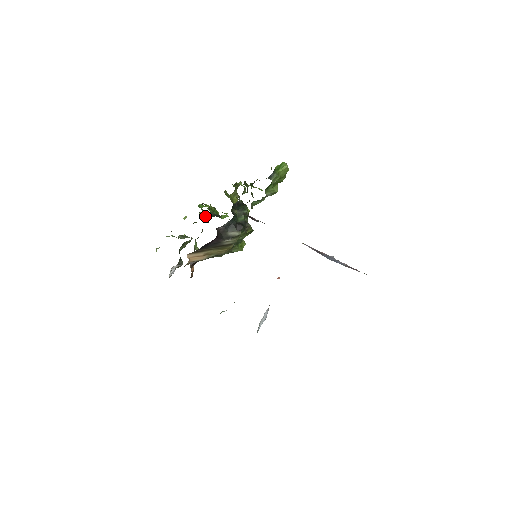
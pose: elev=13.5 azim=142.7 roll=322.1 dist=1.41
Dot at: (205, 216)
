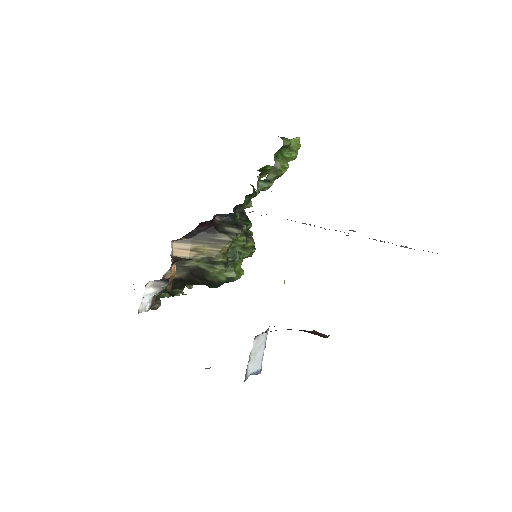
Dot at: occluded
